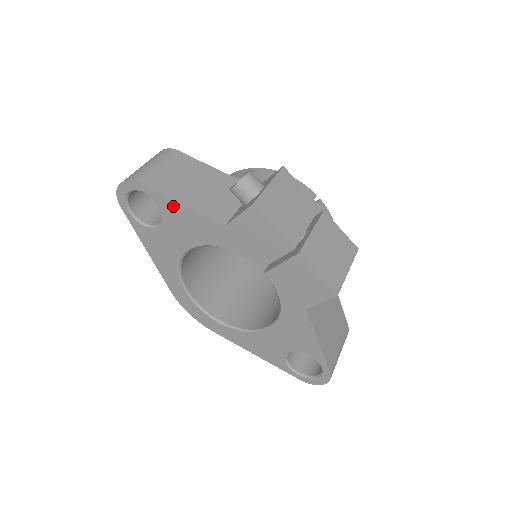
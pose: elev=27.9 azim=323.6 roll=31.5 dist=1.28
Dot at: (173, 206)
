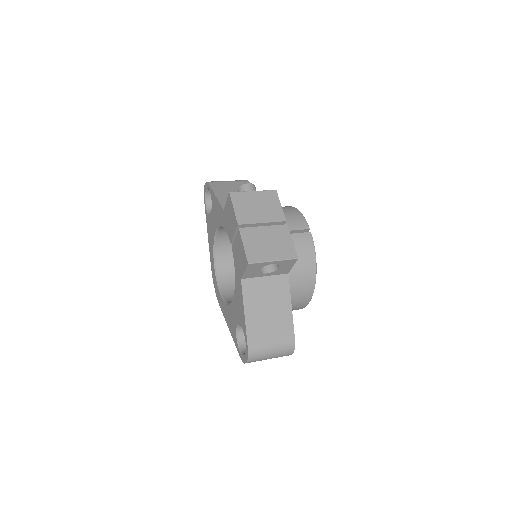
Dot at: (214, 197)
